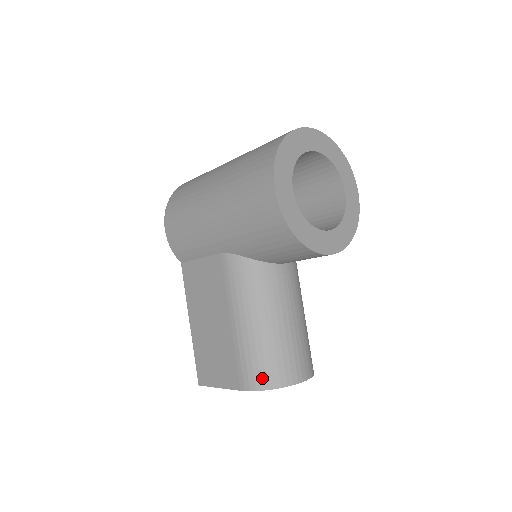
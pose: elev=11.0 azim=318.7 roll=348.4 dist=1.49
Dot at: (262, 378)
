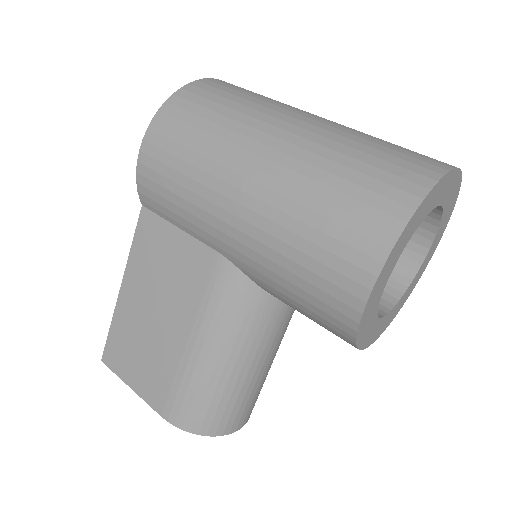
Dot at: (197, 421)
